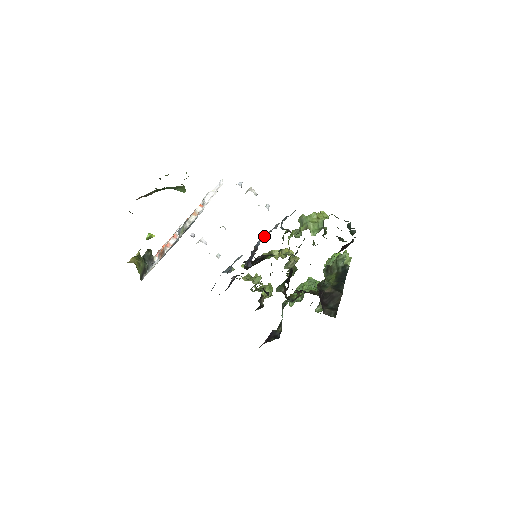
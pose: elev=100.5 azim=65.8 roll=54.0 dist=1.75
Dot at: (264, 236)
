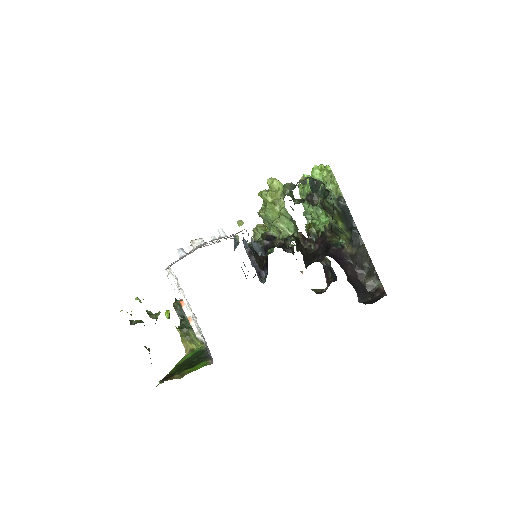
Dot at: (243, 238)
